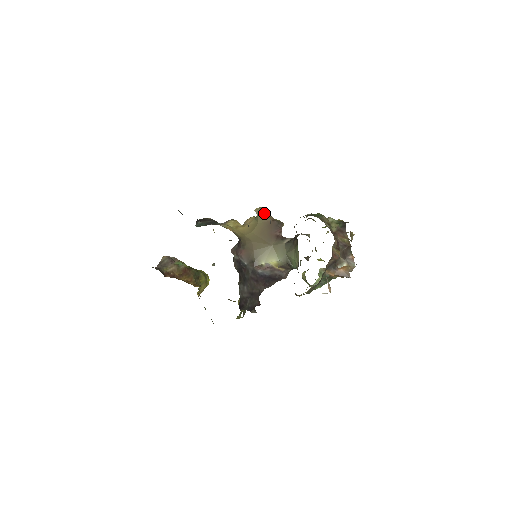
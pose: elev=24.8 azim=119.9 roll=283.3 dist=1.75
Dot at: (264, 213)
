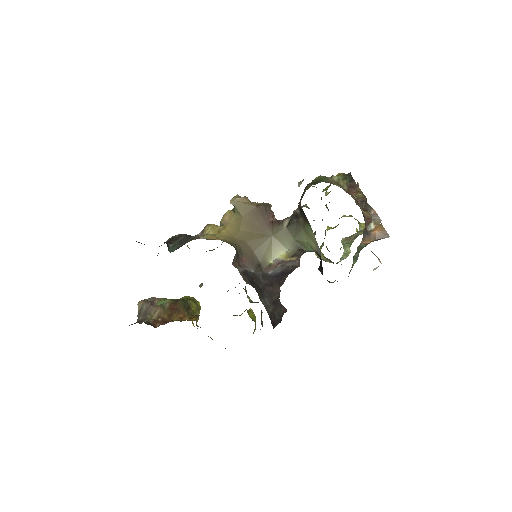
Dot at: (243, 201)
